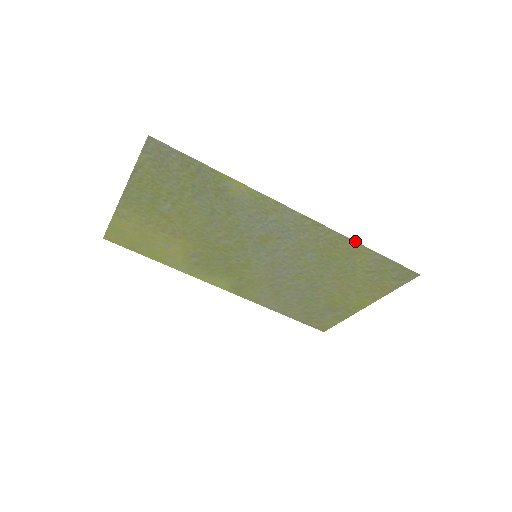
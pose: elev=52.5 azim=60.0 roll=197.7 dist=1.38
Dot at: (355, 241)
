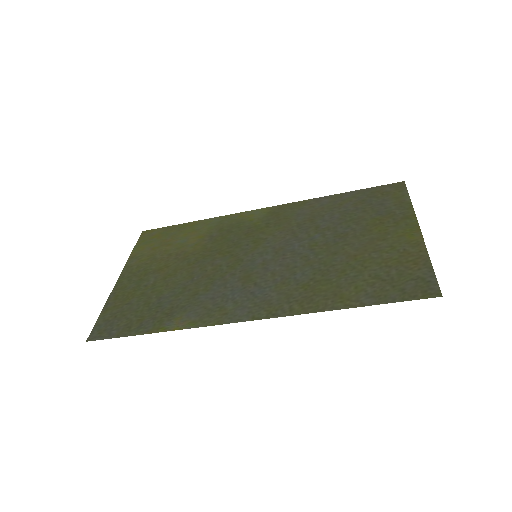
Dot at: occluded
